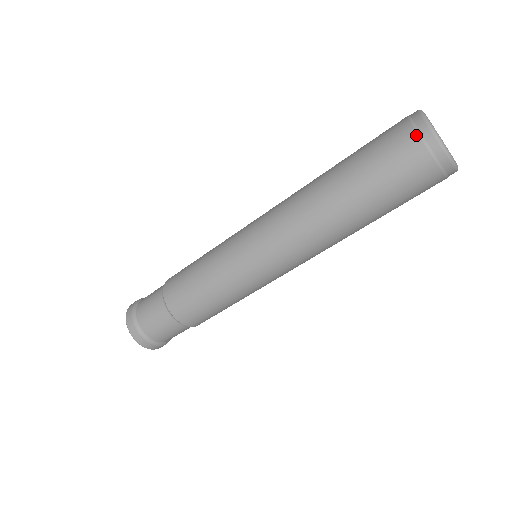
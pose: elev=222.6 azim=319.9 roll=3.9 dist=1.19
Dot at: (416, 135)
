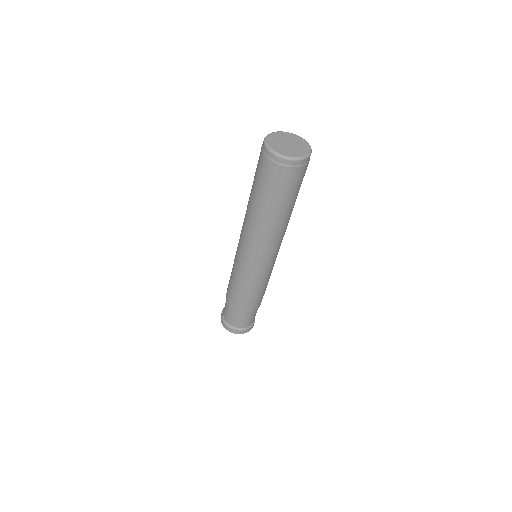
Dot at: (263, 155)
